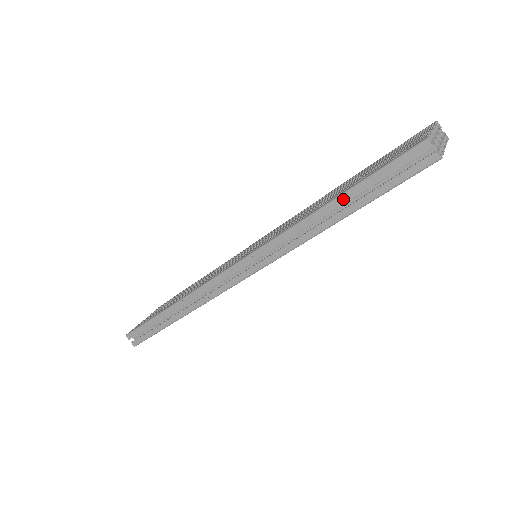
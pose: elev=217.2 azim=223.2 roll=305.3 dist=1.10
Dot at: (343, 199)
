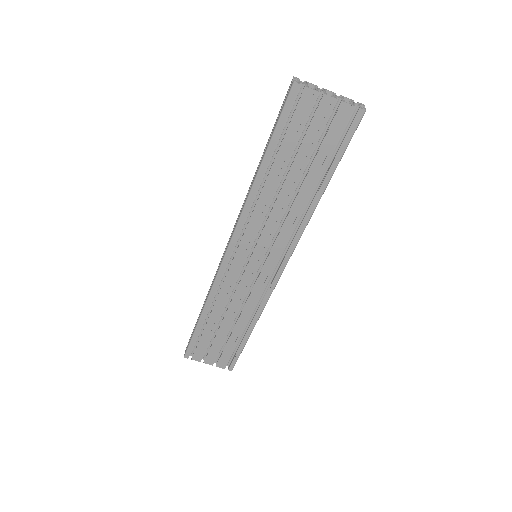
Dot at: occluded
